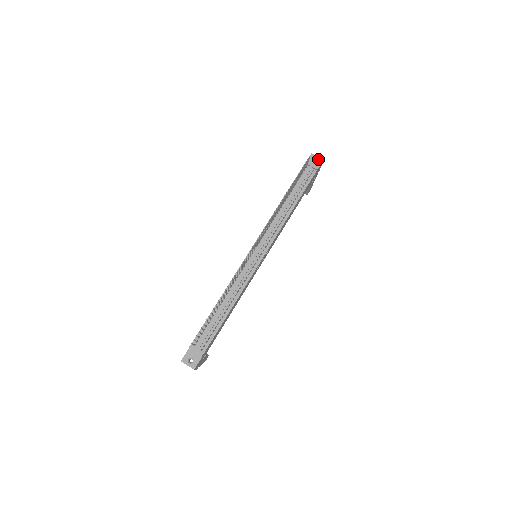
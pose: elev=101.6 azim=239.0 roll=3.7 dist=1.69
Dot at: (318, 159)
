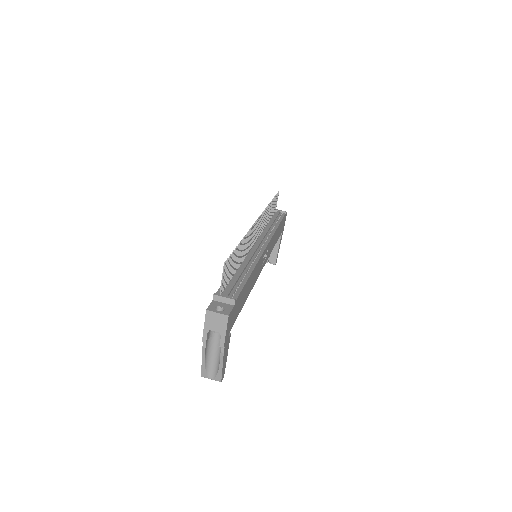
Dot at: occluded
